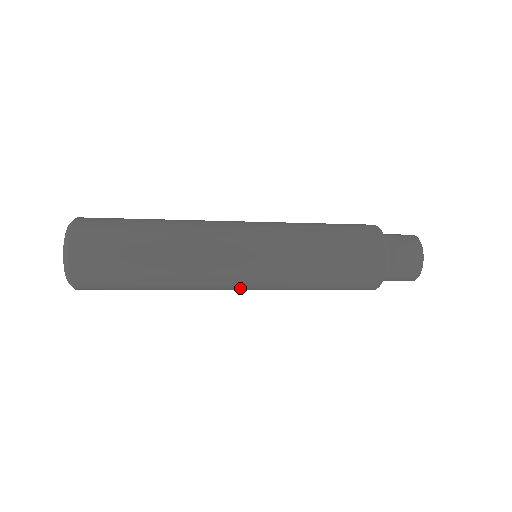
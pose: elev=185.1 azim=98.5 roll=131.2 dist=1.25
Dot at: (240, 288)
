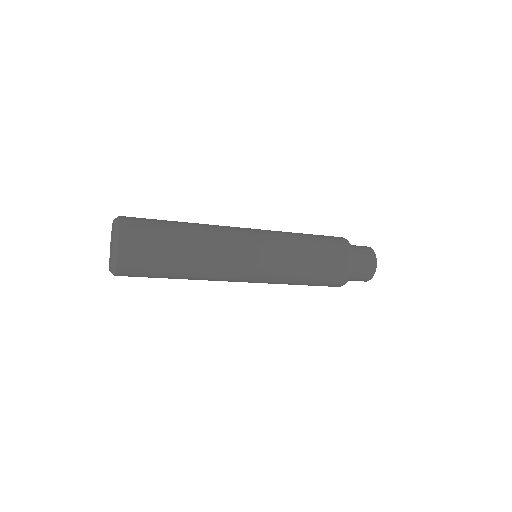
Dot at: (245, 280)
